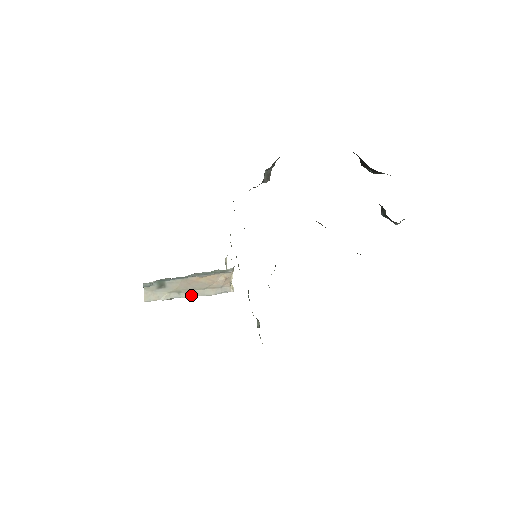
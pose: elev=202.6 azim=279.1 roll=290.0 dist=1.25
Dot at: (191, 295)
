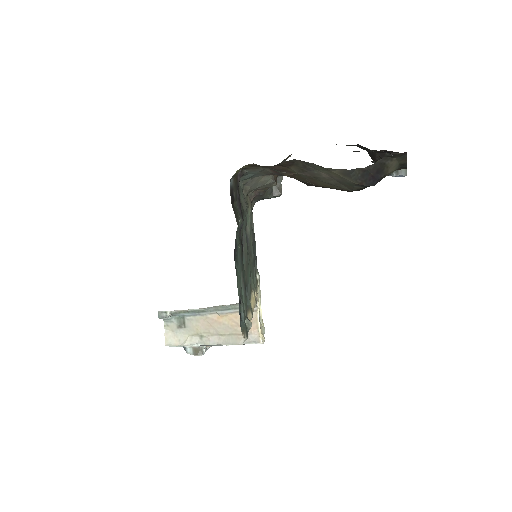
Dot at: (214, 342)
